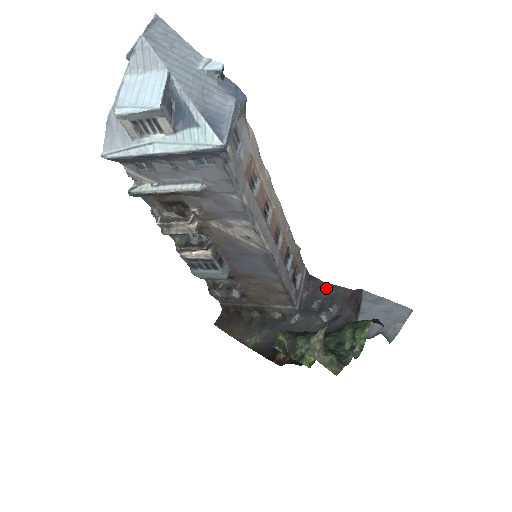
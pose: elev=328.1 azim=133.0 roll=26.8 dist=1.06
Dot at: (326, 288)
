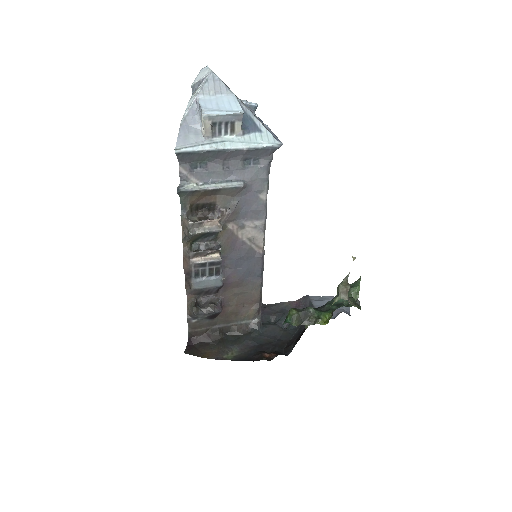
Dot at: (272, 306)
